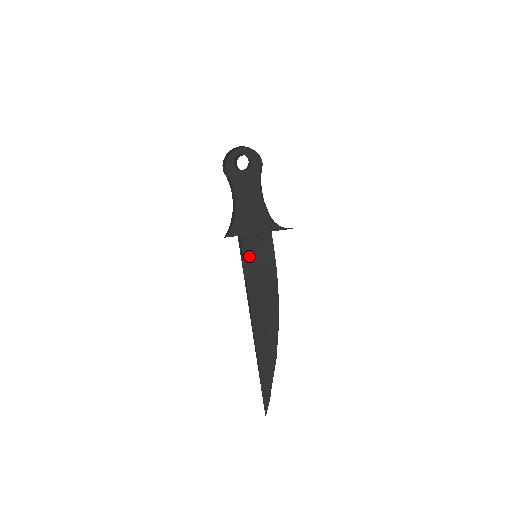
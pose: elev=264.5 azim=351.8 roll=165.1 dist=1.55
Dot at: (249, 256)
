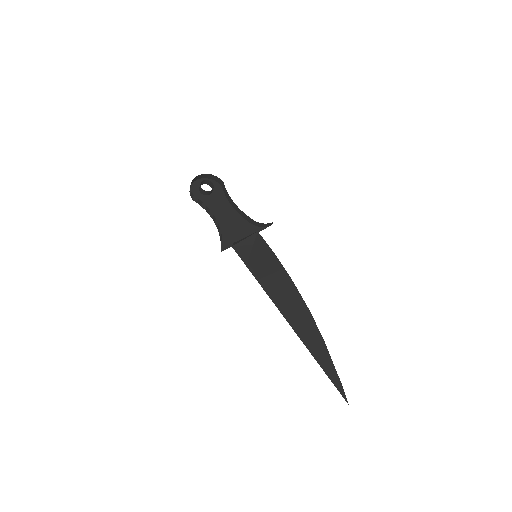
Dot at: (252, 256)
